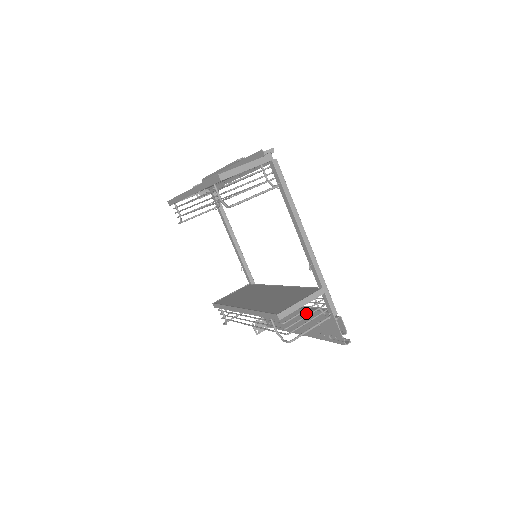
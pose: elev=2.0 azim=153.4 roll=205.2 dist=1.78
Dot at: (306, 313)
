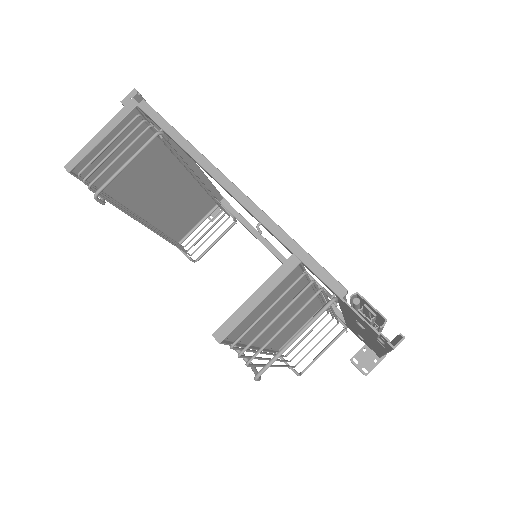
Dot at: (345, 313)
